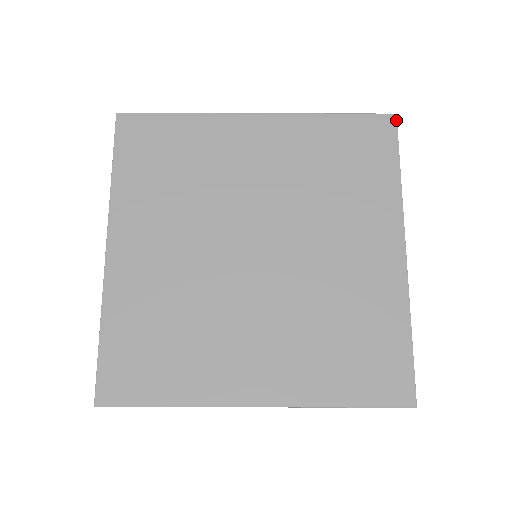
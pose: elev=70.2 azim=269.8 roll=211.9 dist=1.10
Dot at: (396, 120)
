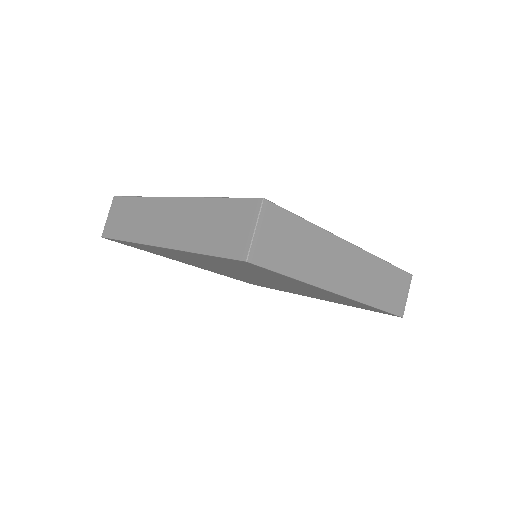
Dot at: occluded
